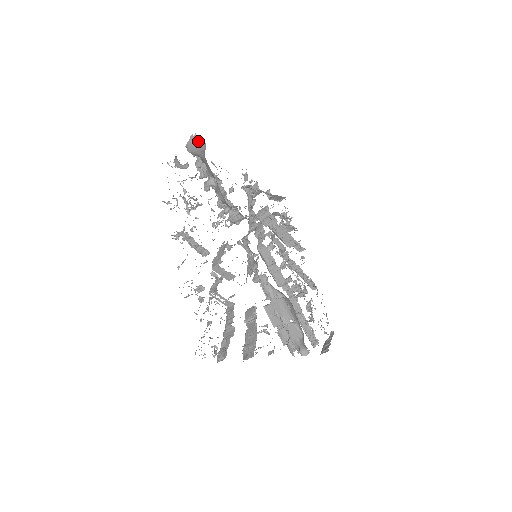
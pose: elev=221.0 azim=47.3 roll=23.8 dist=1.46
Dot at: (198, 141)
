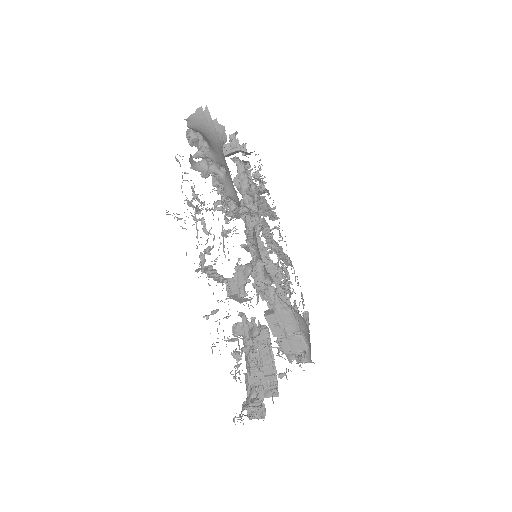
Dot at: (210, 119)
